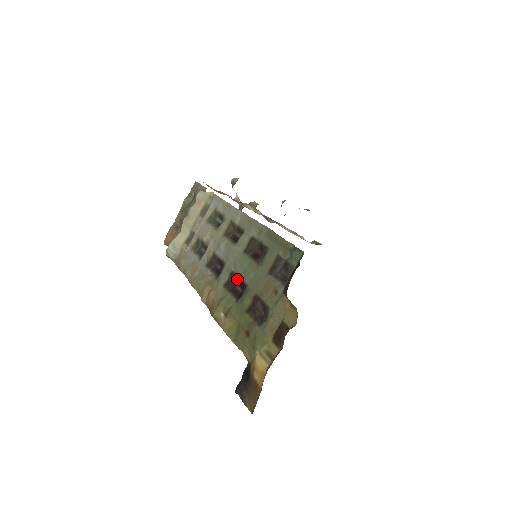
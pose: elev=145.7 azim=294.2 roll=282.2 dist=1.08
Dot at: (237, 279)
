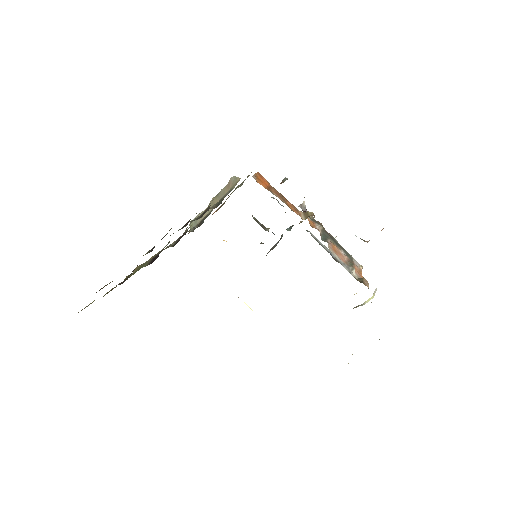
Dot at: occluded
